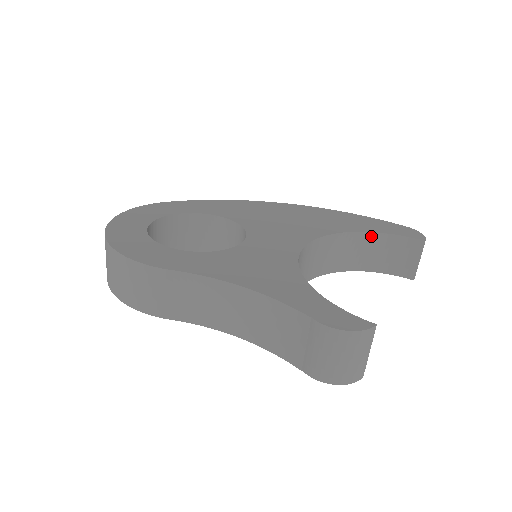
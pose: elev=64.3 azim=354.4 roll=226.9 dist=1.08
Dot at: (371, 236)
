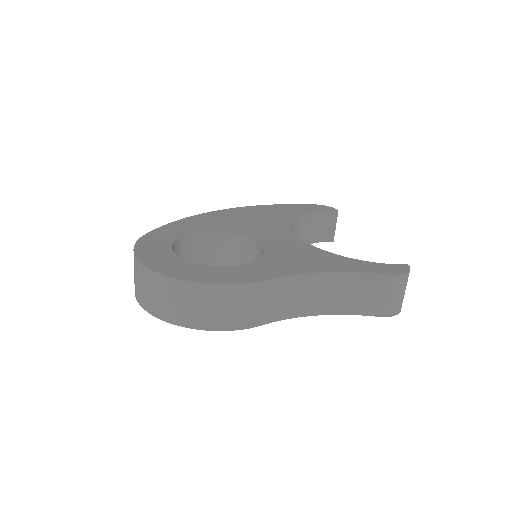
Dot at: (306, 217)
